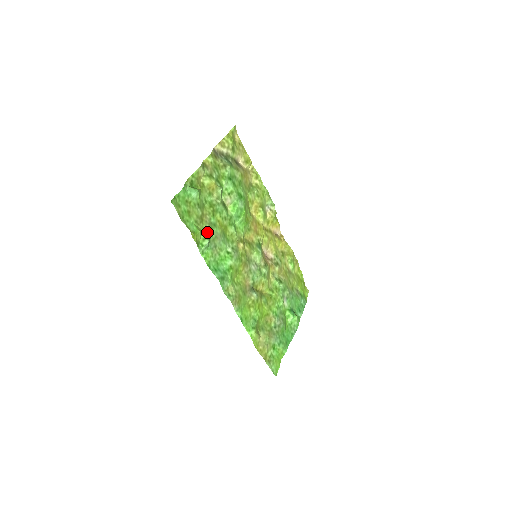
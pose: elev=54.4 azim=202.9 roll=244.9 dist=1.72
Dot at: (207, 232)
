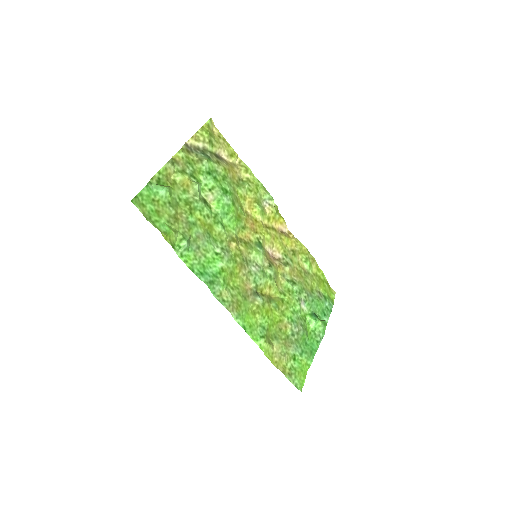
Dot at: (185, 232)
